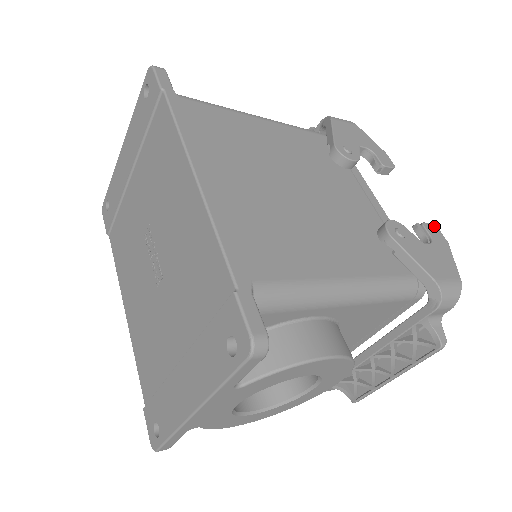
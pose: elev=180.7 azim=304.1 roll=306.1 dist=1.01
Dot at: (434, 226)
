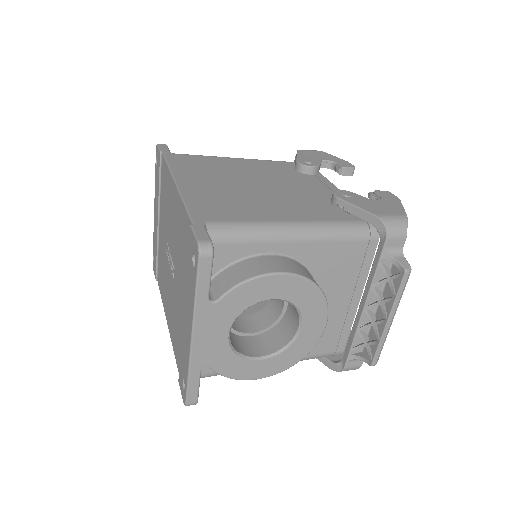
Dot at: (387, 192)
